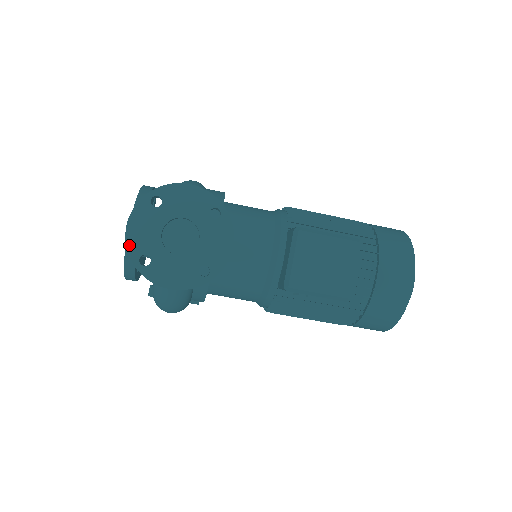
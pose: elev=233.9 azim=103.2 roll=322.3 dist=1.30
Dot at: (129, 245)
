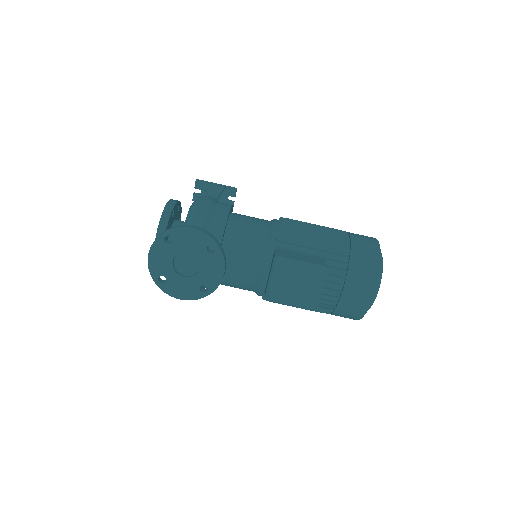
Dot at: (151, 269)
